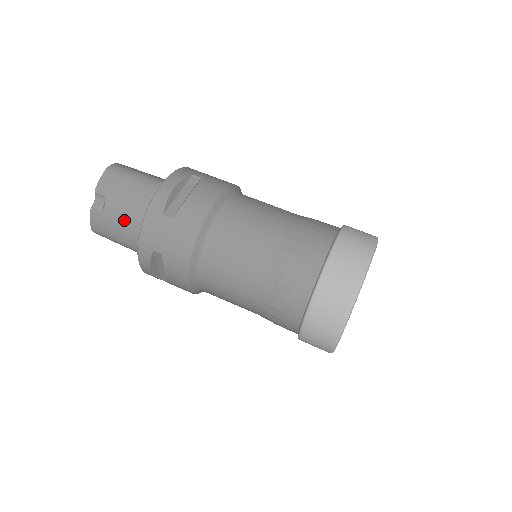
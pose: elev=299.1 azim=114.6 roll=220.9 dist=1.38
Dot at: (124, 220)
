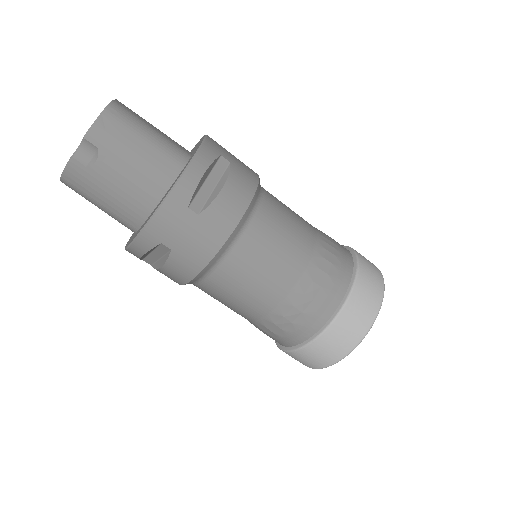
Dot at: (120, 187)
